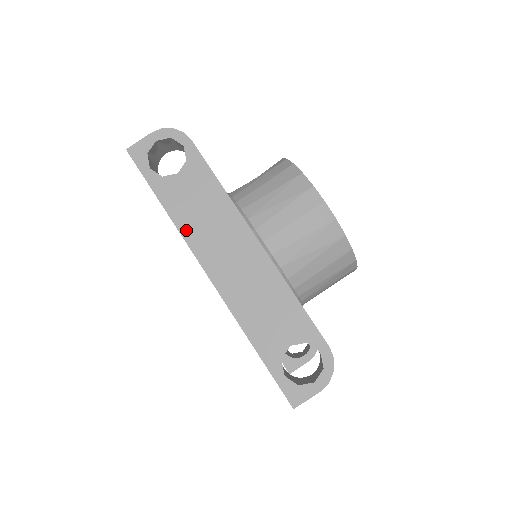
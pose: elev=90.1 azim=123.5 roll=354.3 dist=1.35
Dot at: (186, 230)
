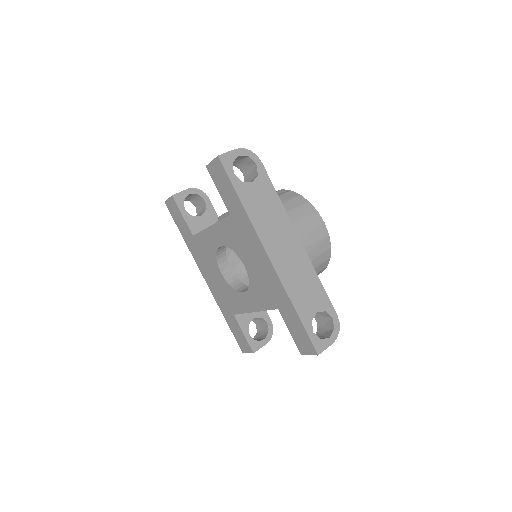
Dot at: (257, 224)
